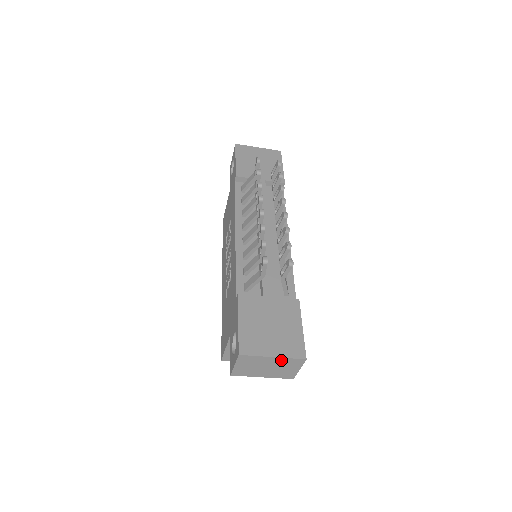
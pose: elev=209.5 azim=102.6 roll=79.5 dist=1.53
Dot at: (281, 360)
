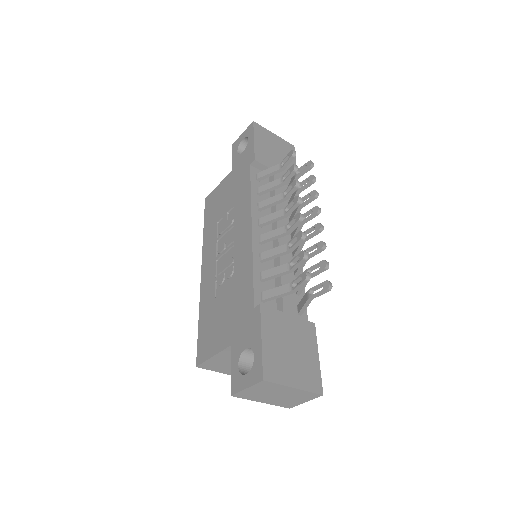
Dot at: (298, 392)
